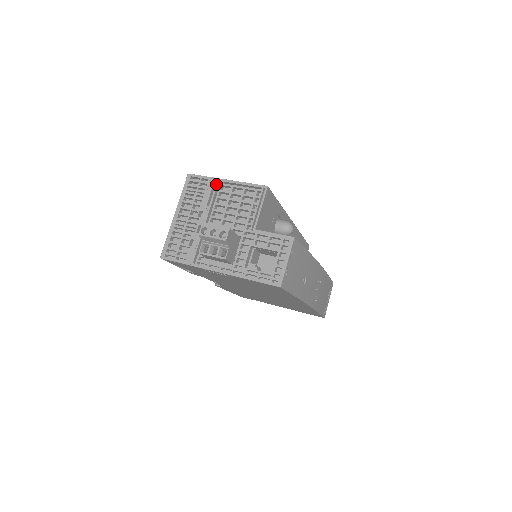
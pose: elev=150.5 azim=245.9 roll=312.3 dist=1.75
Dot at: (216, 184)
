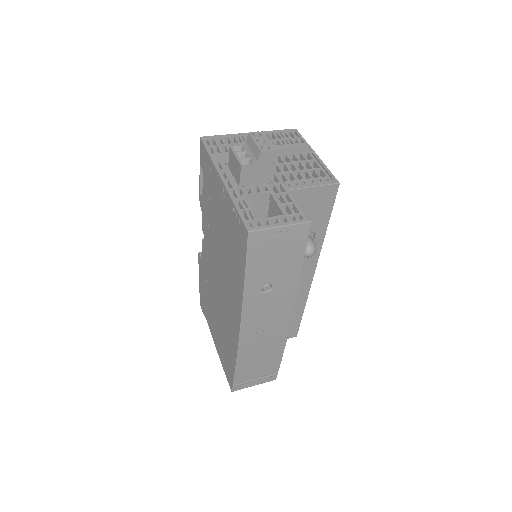
Dot at: (305, 148)
